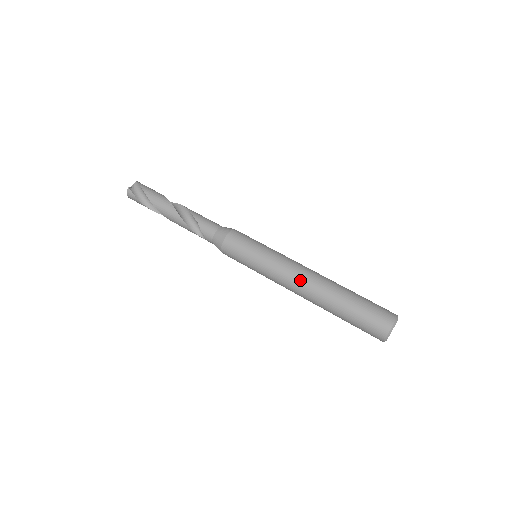
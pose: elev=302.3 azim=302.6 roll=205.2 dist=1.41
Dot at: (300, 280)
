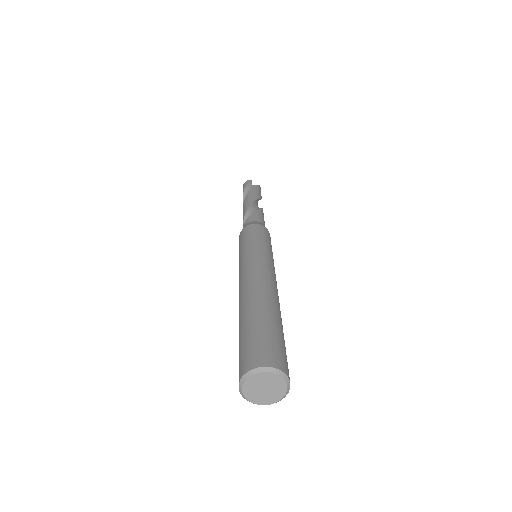
Dot at: (258, 275)
